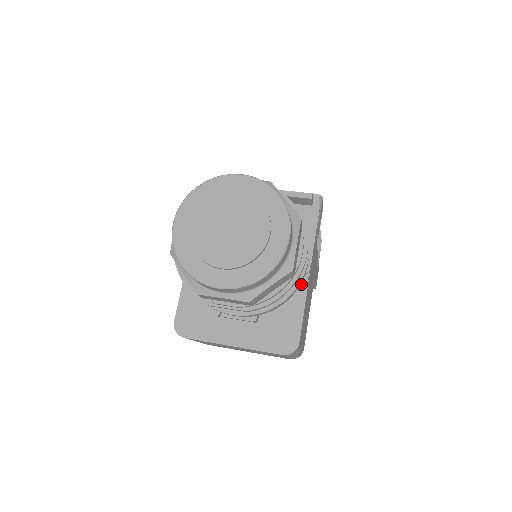
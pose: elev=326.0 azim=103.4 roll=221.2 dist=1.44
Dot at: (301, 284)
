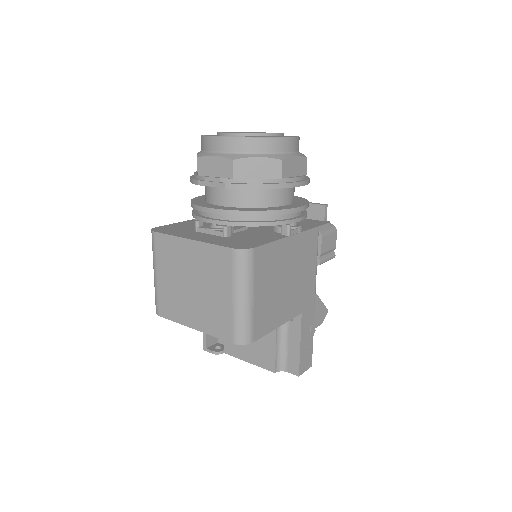
Dot at: (284, 227)
